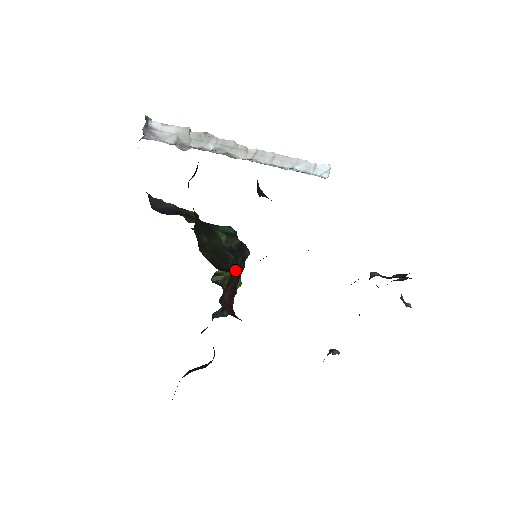
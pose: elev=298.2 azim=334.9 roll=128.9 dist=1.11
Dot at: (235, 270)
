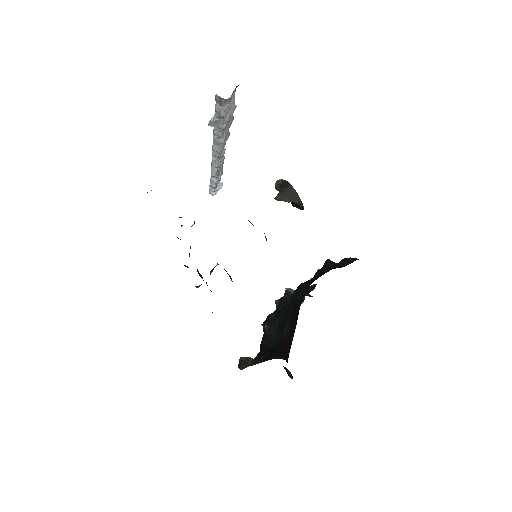
Dot at: occluded
